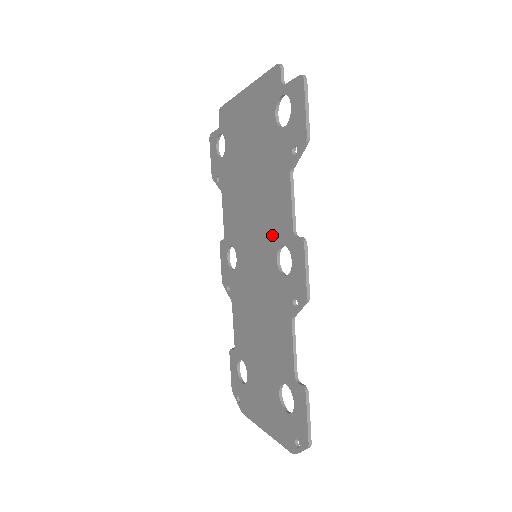
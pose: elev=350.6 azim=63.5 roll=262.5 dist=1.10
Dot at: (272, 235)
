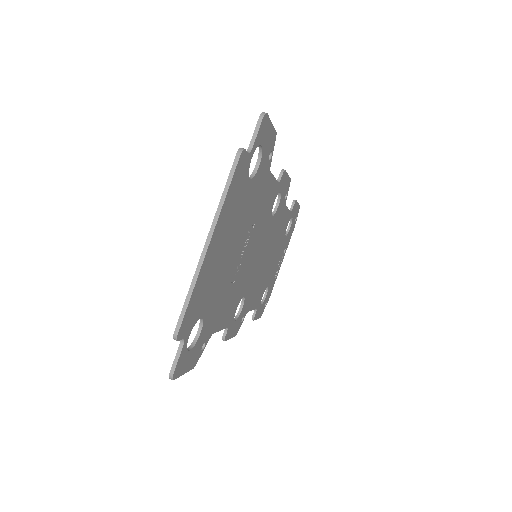
Dot at: occluded
